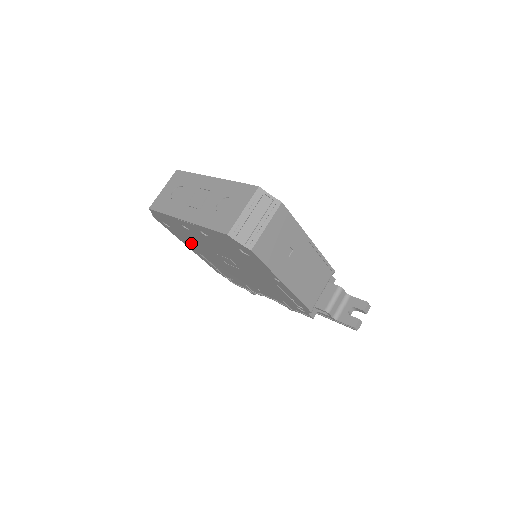
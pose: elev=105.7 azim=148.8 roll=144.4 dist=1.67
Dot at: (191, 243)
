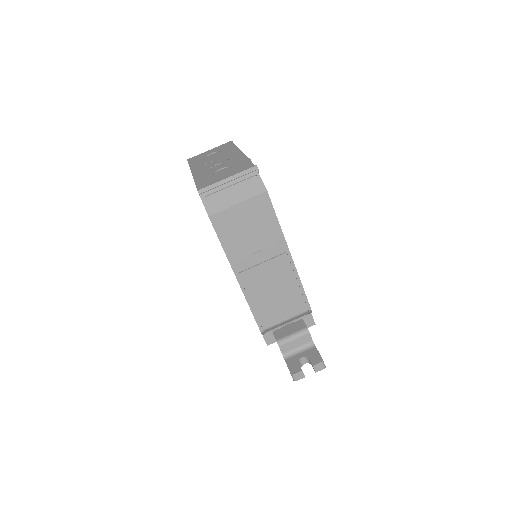
Dot at: occluded
